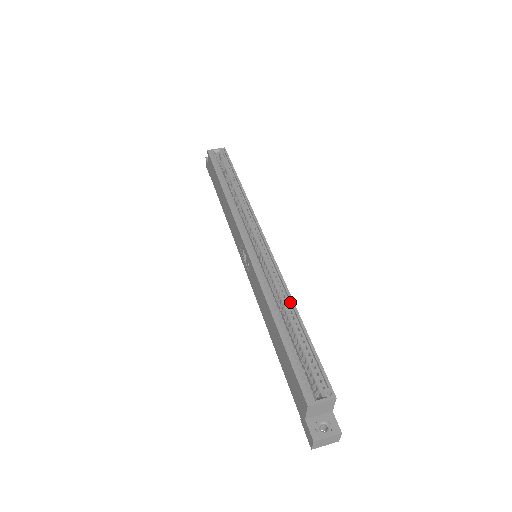
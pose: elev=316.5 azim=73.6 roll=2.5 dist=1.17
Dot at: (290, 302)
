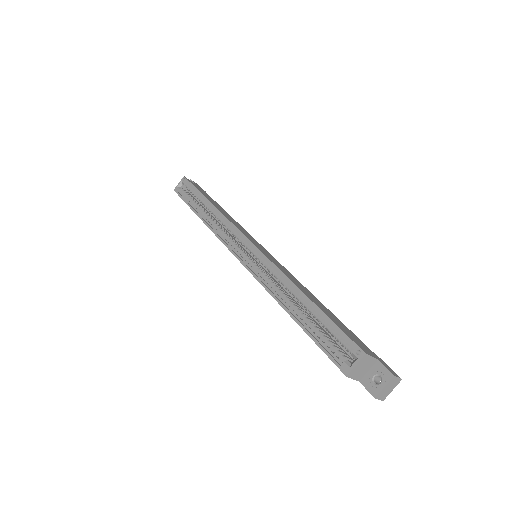
Dot at: (293, 286)
